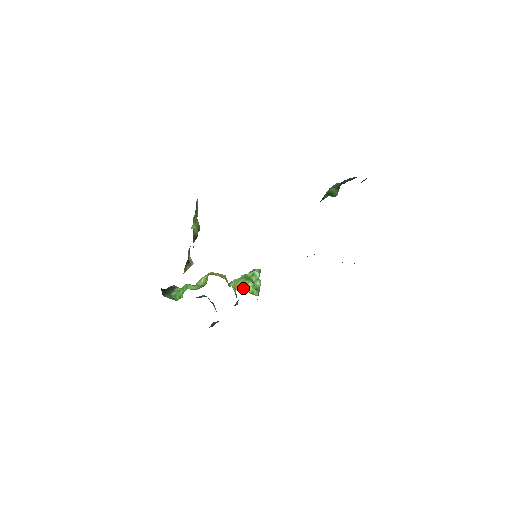
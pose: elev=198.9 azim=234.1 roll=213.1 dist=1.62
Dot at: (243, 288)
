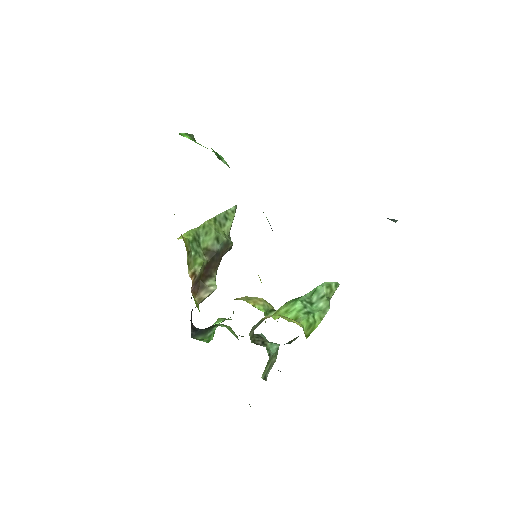
Dot at: (282, 313)
